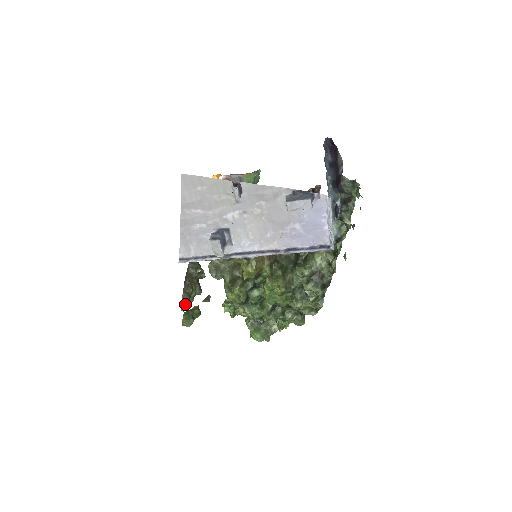
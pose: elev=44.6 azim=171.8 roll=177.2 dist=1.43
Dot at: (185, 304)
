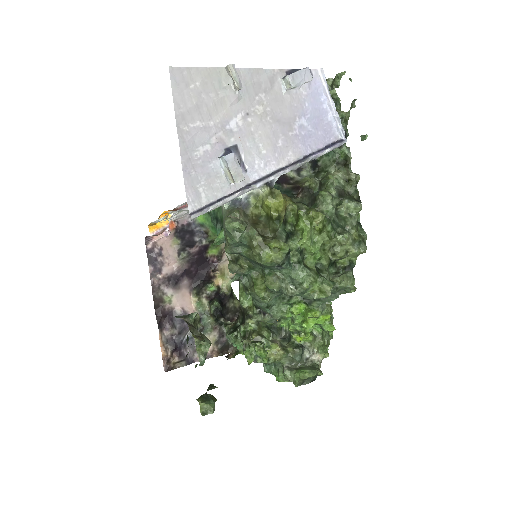
Dot at: (202, 346)
